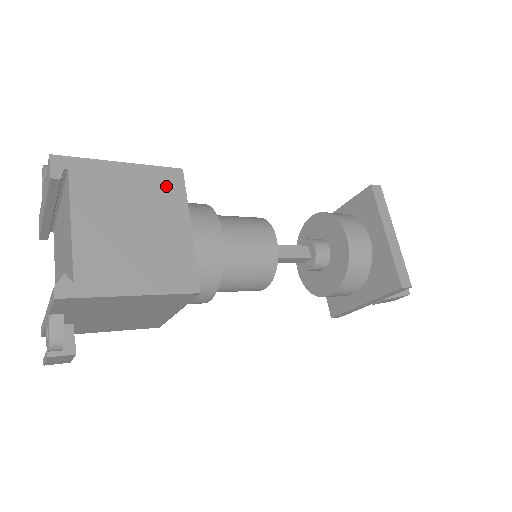
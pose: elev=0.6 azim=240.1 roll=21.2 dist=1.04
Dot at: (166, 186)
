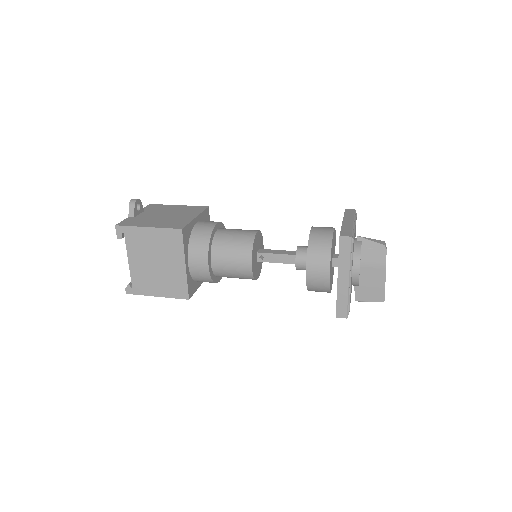
Dot at: (172, 241)
